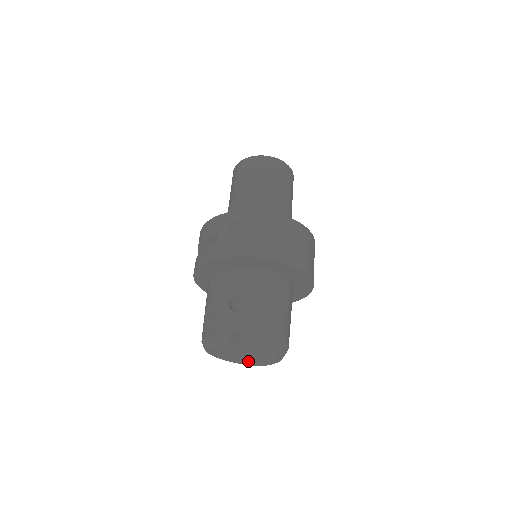
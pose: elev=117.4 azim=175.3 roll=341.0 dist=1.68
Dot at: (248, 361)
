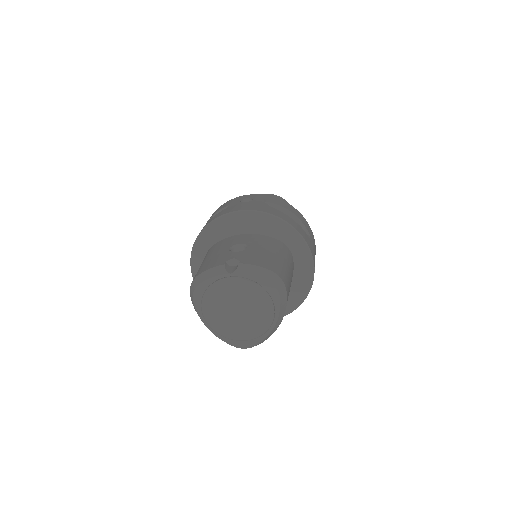
Dot at: (235, 331)
